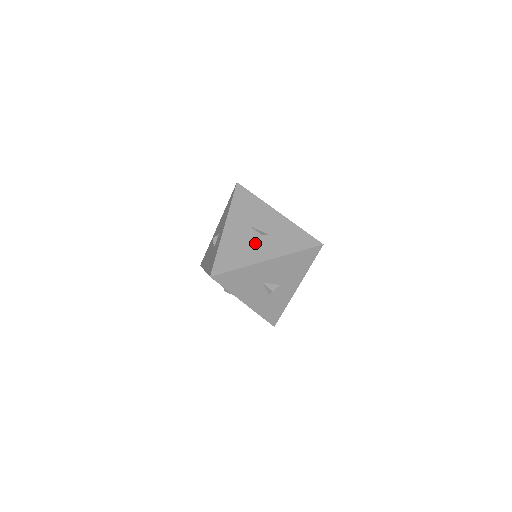
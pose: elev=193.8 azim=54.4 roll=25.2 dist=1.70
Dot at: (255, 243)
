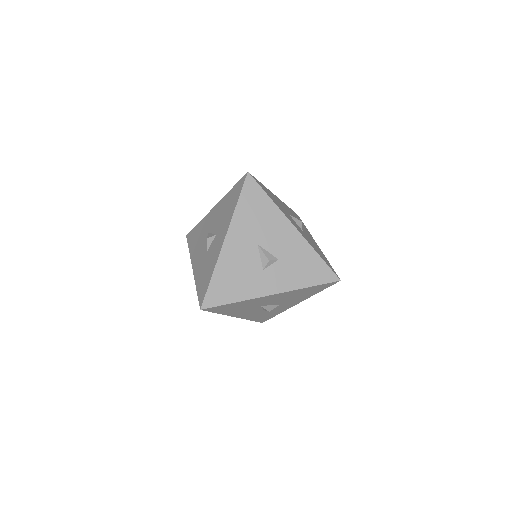
Dot at: (260, 269)
